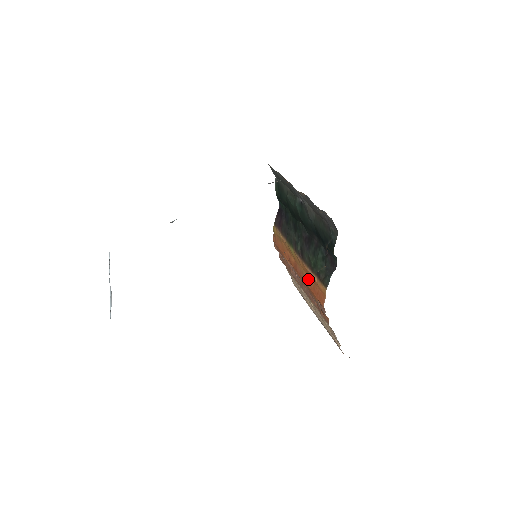
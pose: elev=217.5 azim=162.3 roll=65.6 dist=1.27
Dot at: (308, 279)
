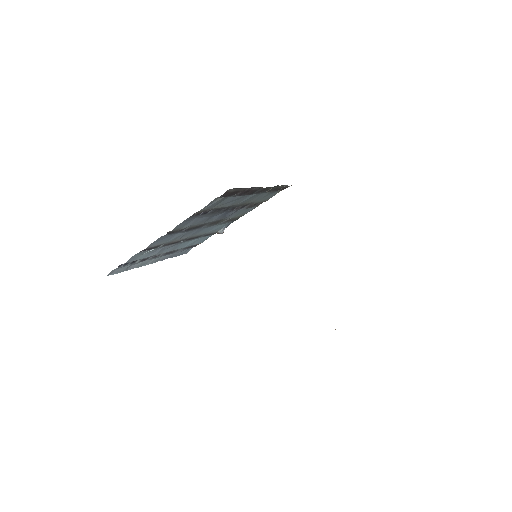
Dot at: occluded
